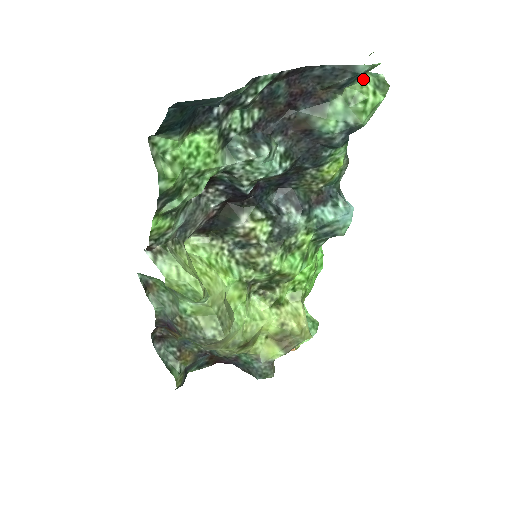
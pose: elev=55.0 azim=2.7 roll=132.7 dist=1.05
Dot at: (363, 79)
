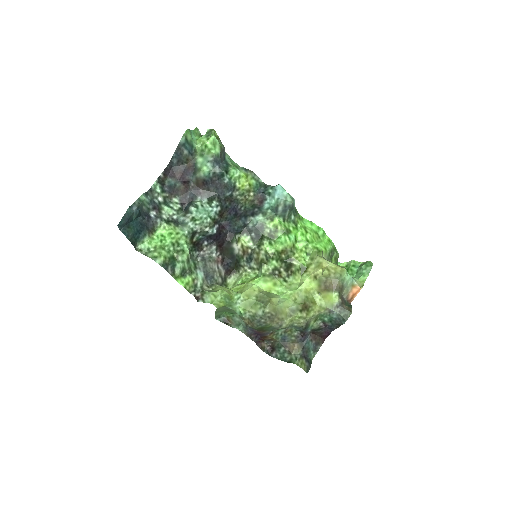
Dot at: (198, 141)
